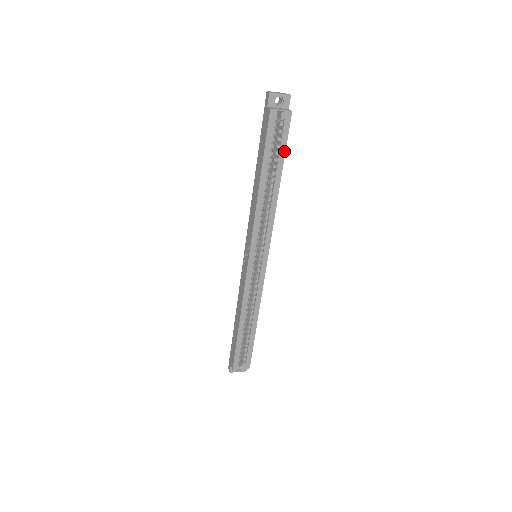
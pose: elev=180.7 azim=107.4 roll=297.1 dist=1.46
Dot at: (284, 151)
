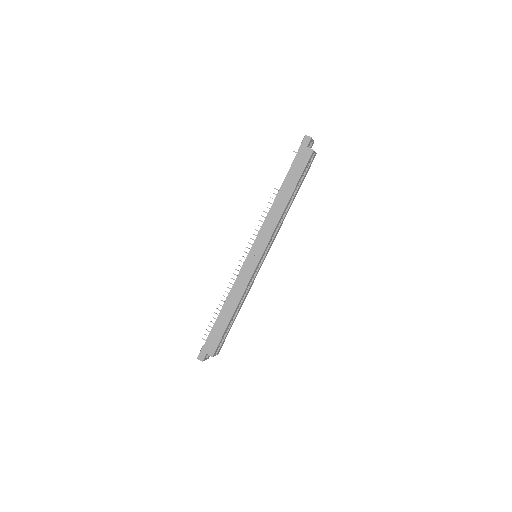
Dot at: (303, 180)
